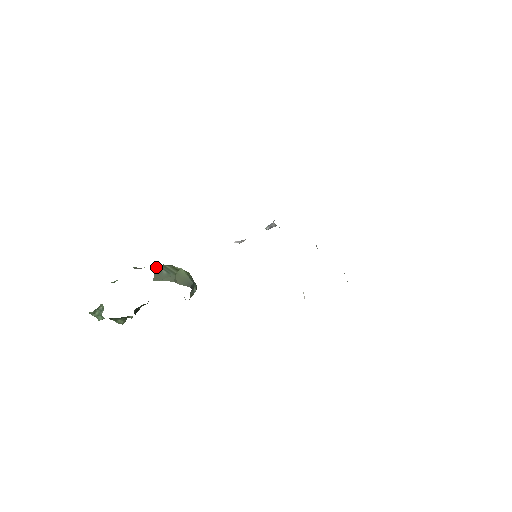
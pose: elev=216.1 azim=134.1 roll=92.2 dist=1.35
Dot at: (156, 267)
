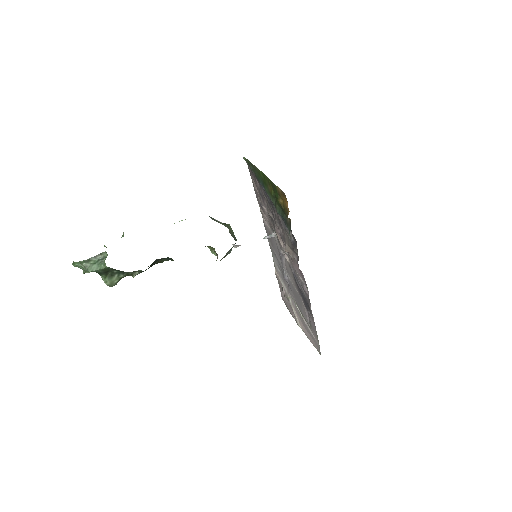
Dot at: occluded
